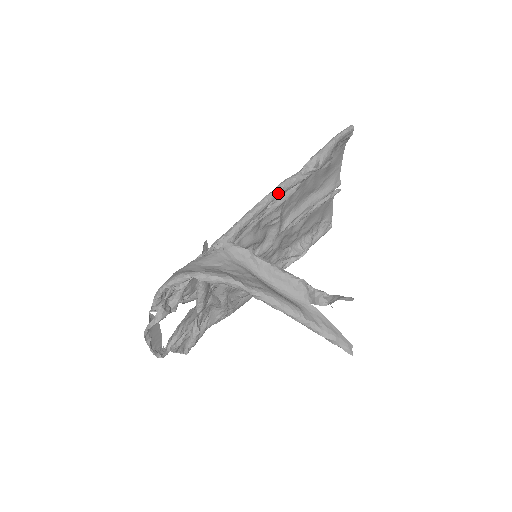
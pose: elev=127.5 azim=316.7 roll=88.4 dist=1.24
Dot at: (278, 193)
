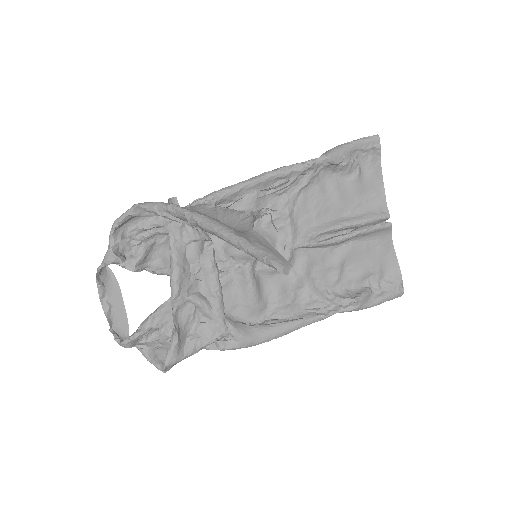
Dot at: (270, 174)
